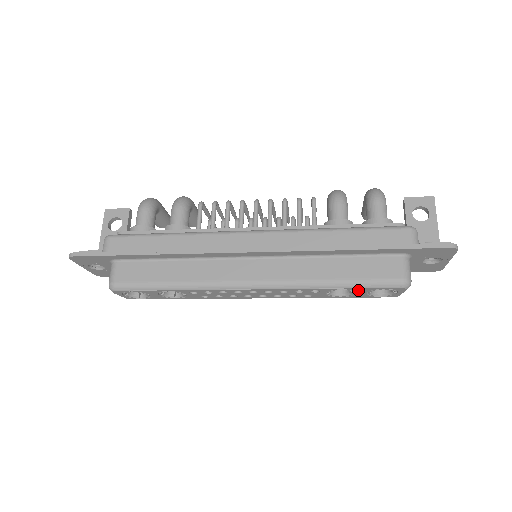
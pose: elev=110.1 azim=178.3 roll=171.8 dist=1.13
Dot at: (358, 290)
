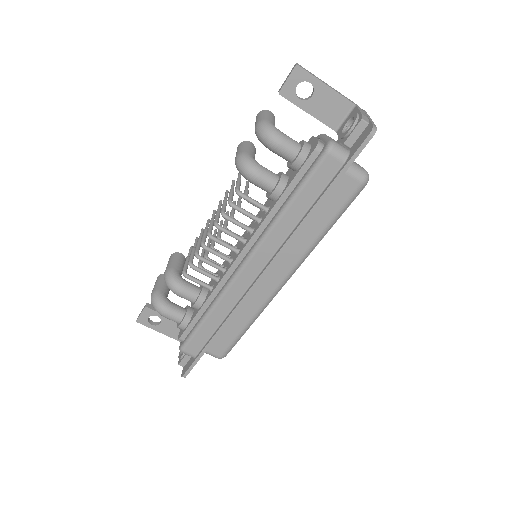
Dot at: occluded
